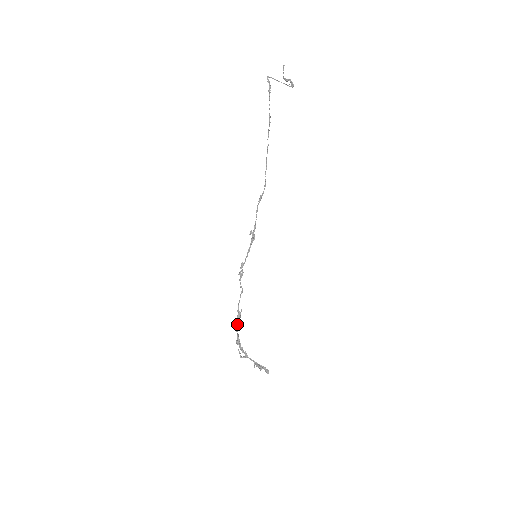
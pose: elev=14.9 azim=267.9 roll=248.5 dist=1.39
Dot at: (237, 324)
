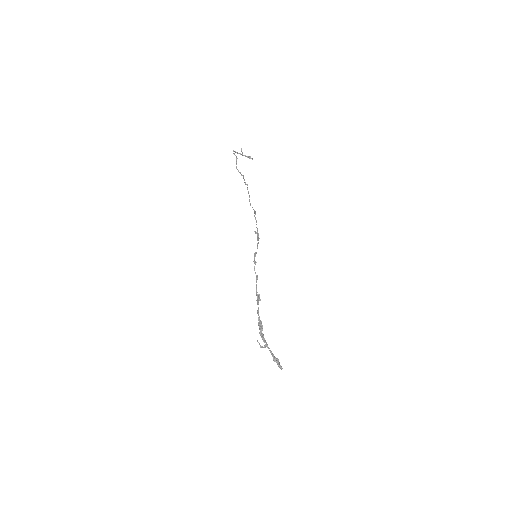
Dot at: (258, 307)
